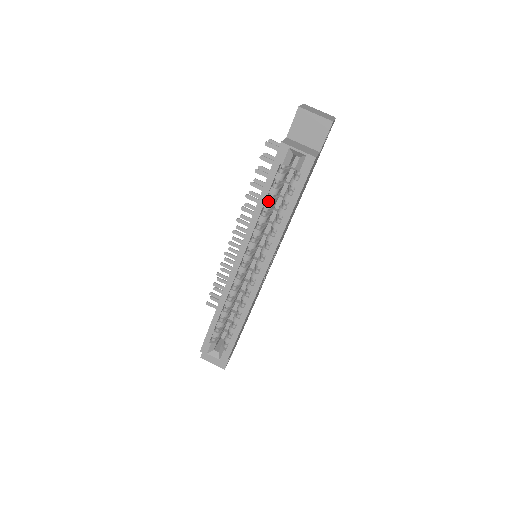
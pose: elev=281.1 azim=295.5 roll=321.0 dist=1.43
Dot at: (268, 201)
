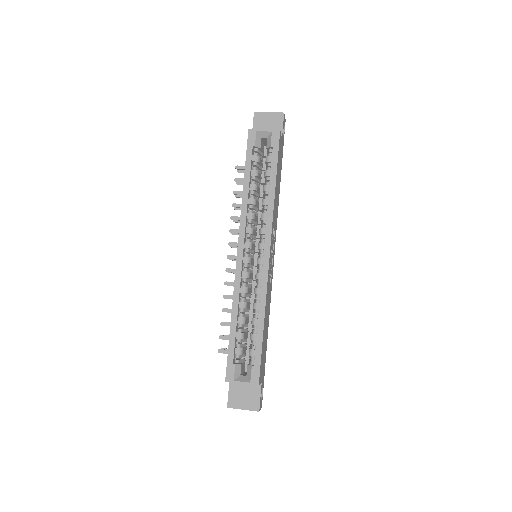
Dot at: (252, 184)
